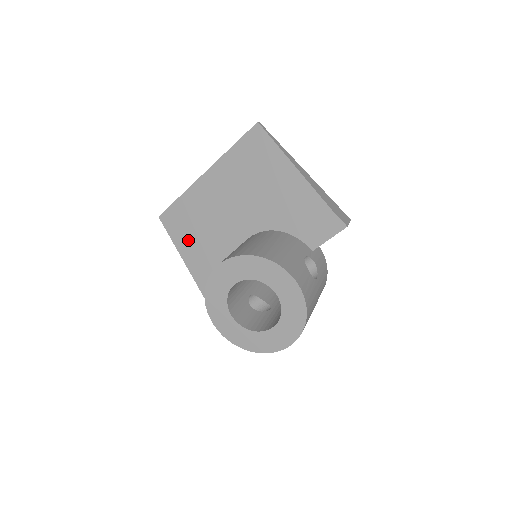
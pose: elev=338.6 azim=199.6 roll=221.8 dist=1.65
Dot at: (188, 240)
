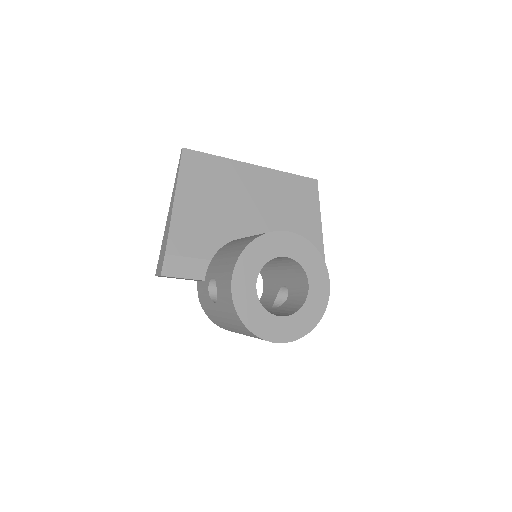
Dot at: (196, 190)
